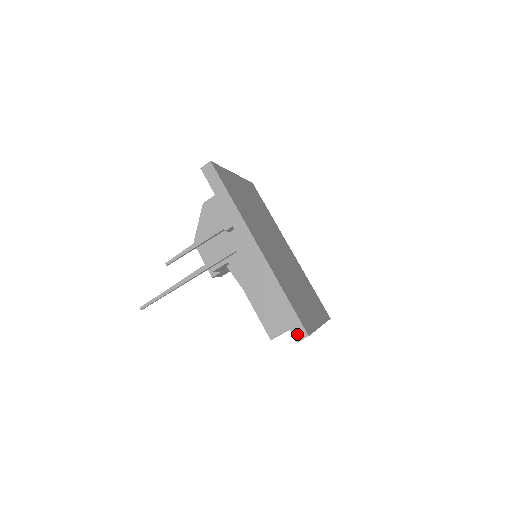
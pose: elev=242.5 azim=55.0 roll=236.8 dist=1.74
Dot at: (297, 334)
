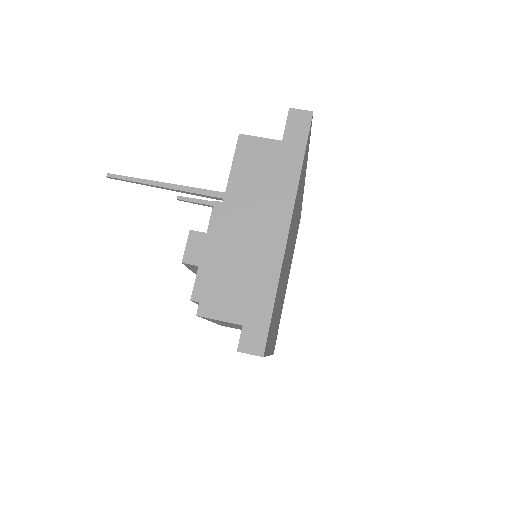
Dot at: occluded
